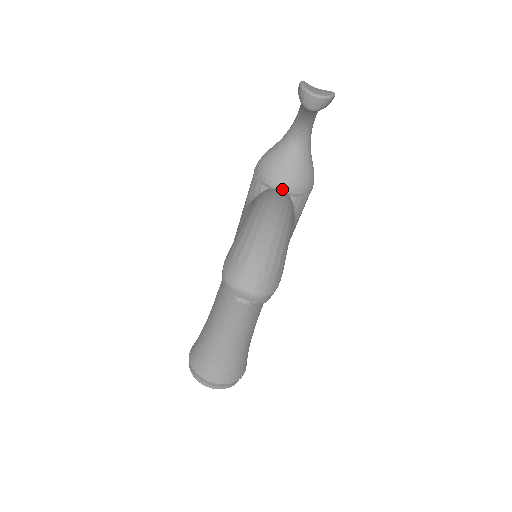
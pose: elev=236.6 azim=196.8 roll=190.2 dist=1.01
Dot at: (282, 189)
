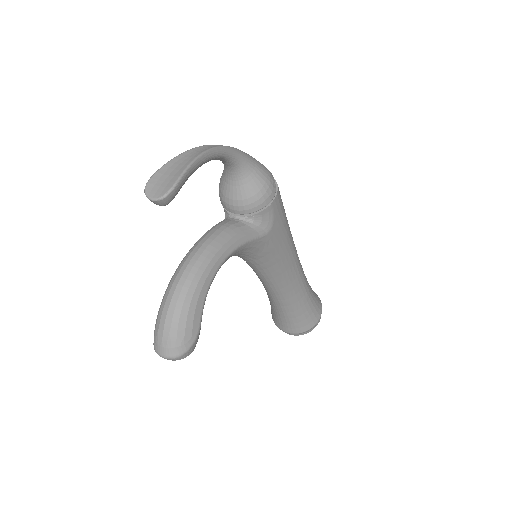
Dot at: (236, 213)
